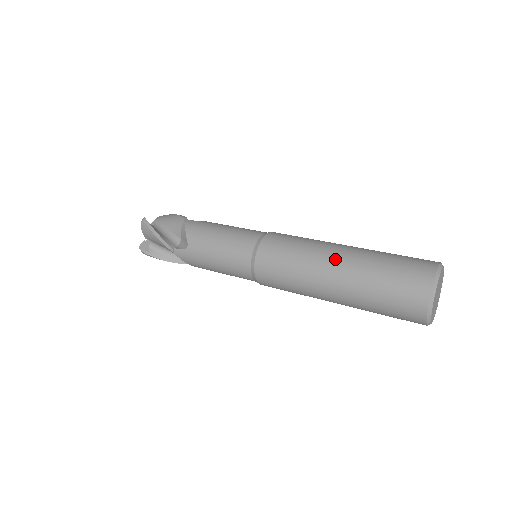
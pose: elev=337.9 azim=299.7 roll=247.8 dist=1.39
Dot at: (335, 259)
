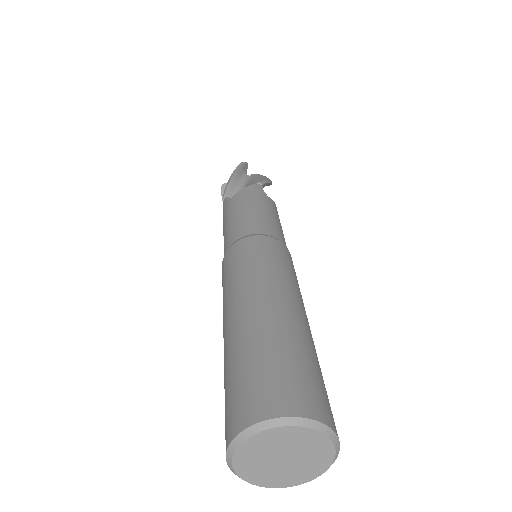
Dot at: (258, 300)
